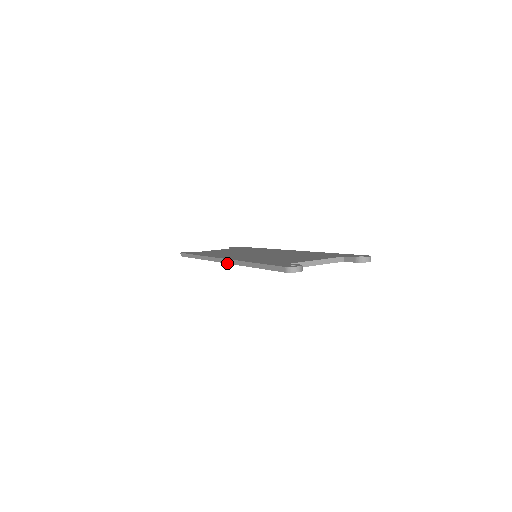
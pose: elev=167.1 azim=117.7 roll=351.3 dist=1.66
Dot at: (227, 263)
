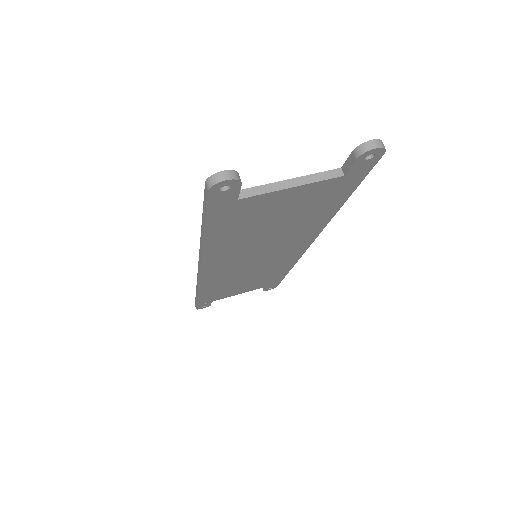
Dot at: (200, 265)
